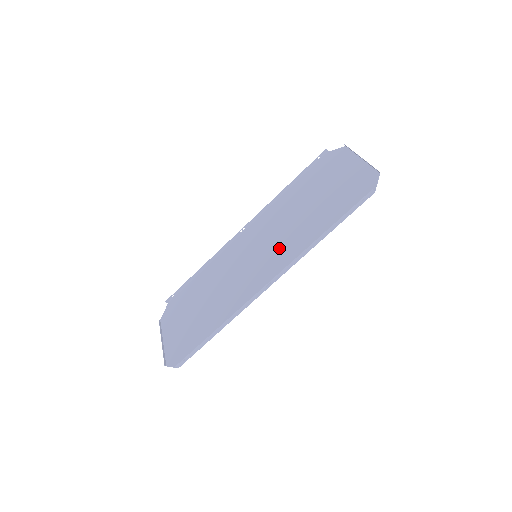
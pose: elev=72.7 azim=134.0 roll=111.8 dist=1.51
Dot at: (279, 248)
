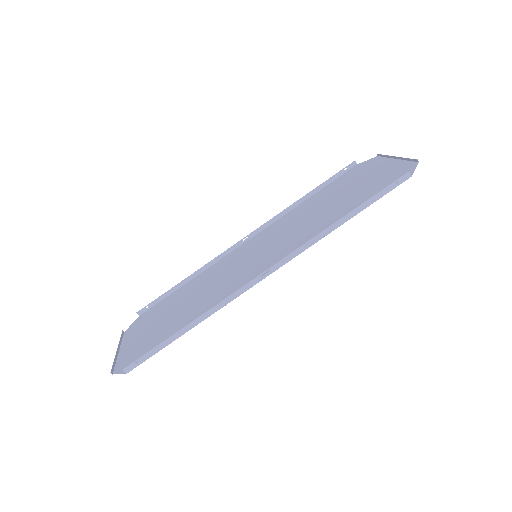
Dot at: (286, 243)
